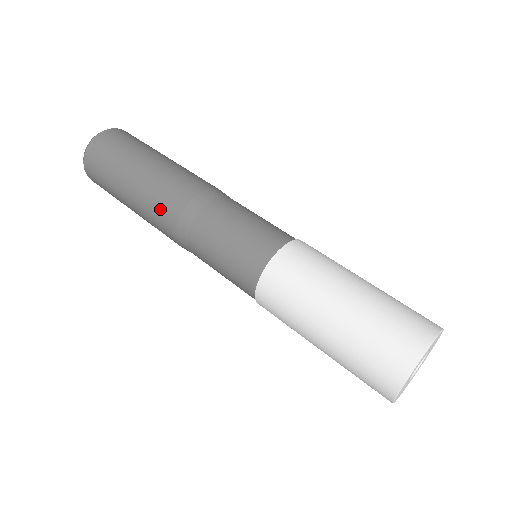
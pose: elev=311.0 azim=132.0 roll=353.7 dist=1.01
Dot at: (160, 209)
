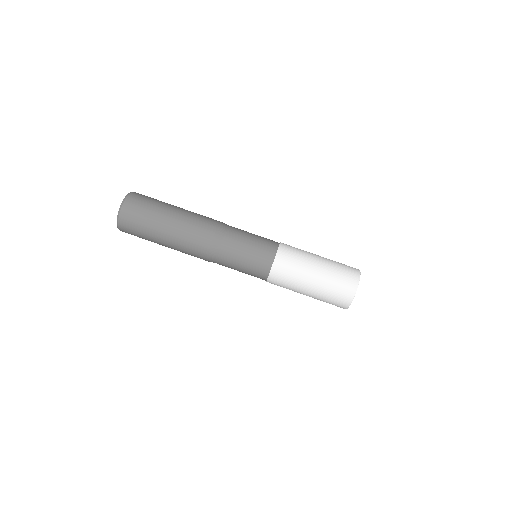
Dot at: (193, 248)
